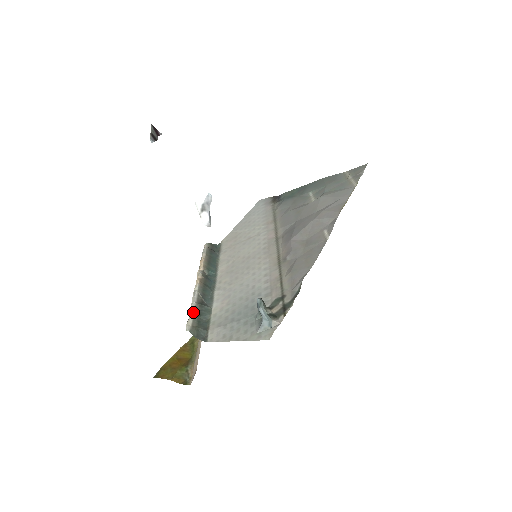
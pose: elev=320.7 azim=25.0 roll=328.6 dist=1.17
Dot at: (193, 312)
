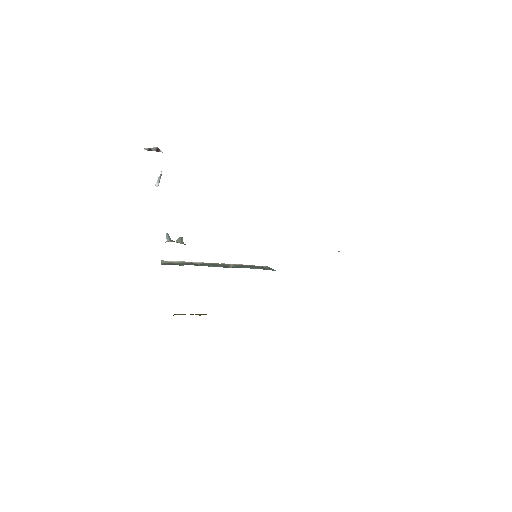
Dot at: (181, 262)
